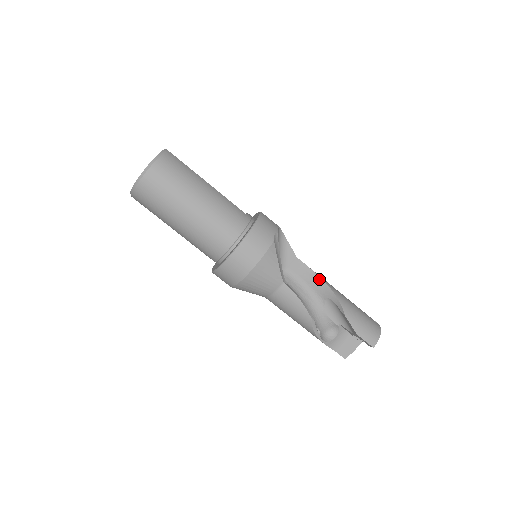
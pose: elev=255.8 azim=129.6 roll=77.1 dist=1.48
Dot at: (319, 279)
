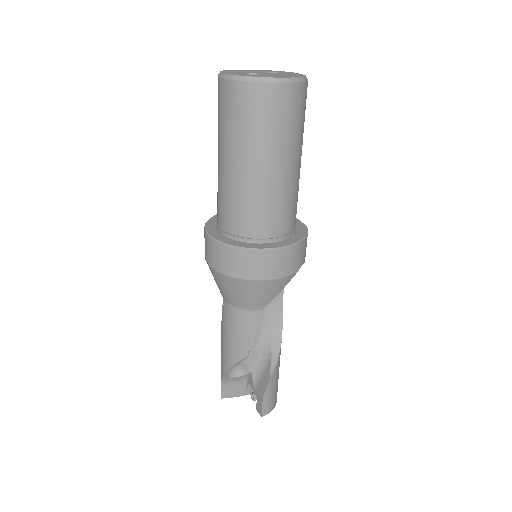
Dot at: (280, 324)
